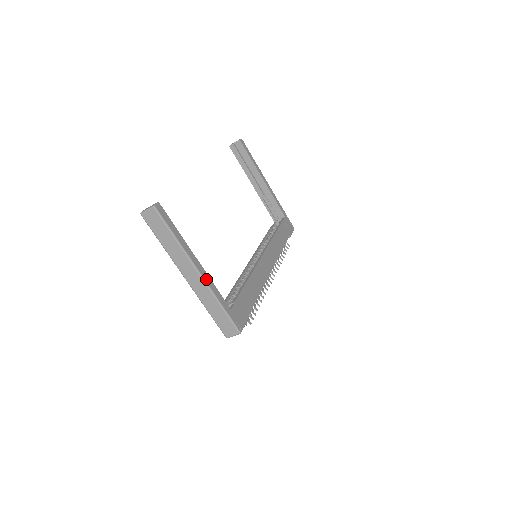
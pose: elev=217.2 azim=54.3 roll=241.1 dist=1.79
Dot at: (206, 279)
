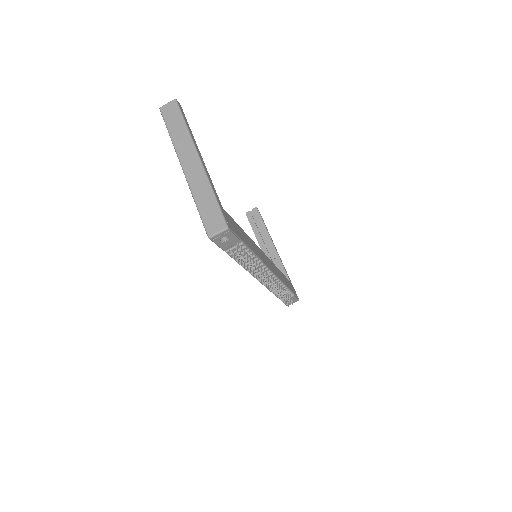
Dot at: (205, 168)
